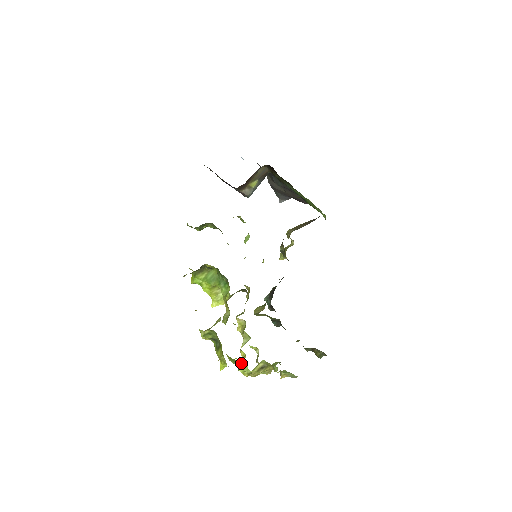
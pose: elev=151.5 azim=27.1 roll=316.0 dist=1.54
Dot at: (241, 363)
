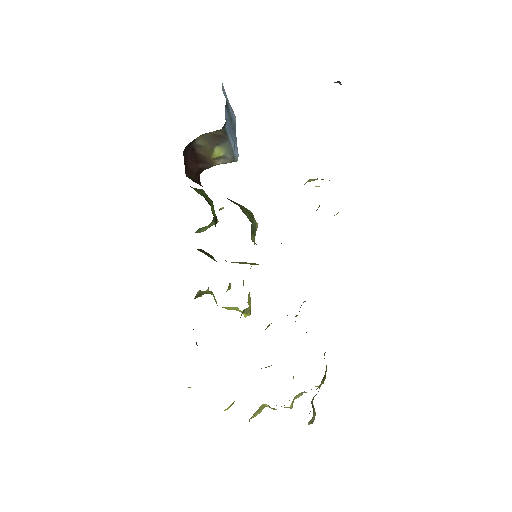
Dot at: occluded
